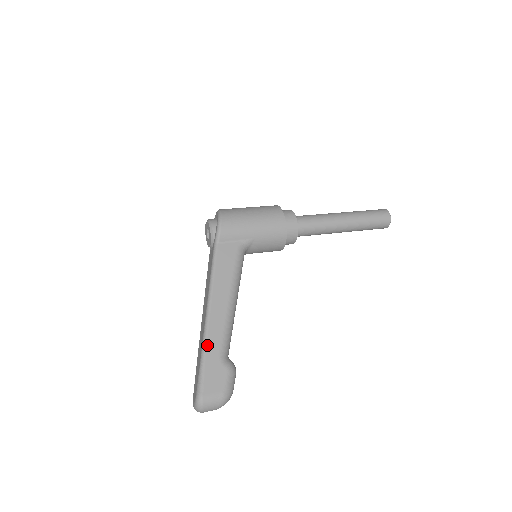
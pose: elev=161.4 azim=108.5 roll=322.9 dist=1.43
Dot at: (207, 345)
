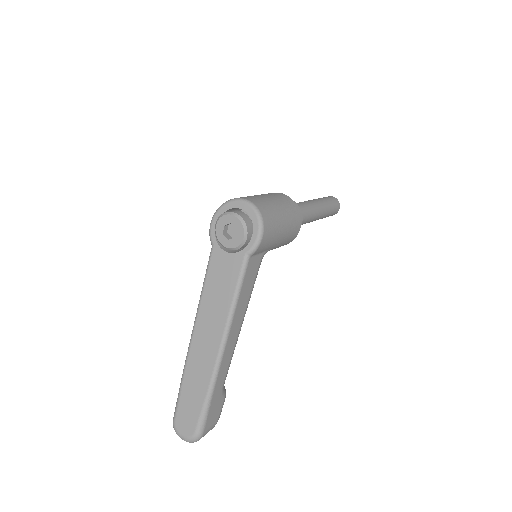
Dot at: (217, 380)
